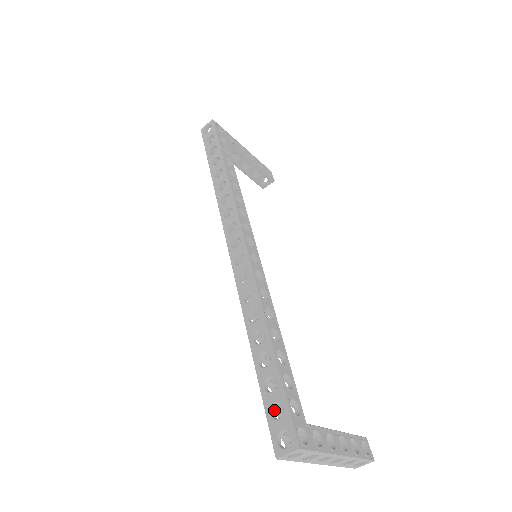
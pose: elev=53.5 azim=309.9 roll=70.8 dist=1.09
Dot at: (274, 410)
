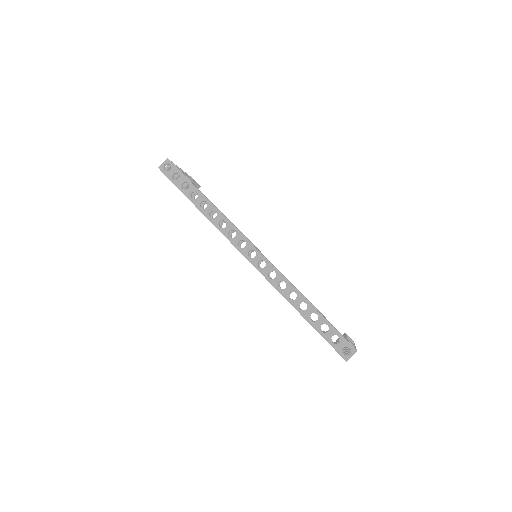
Dot at: occluded
